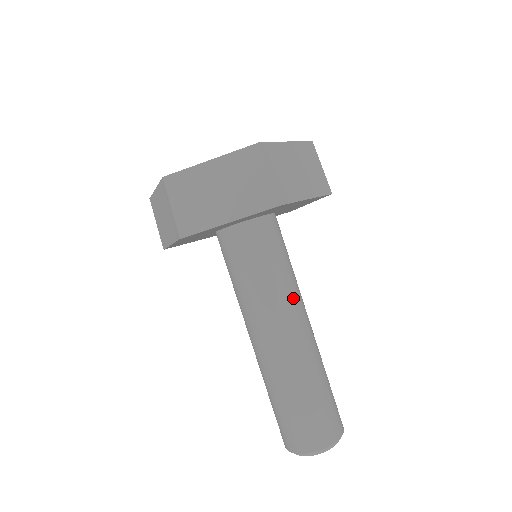
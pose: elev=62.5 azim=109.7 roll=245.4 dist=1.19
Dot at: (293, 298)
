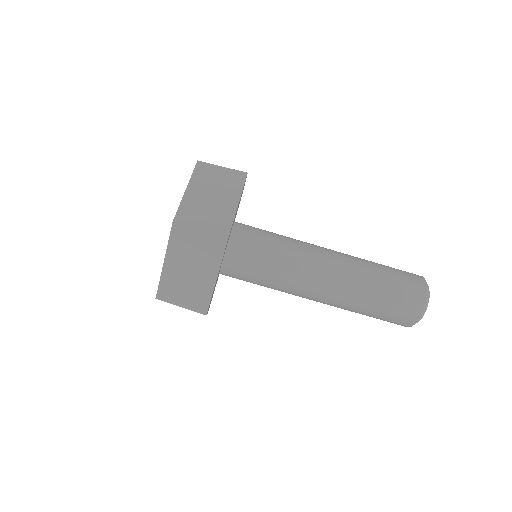
Dot at: (304, 256)
